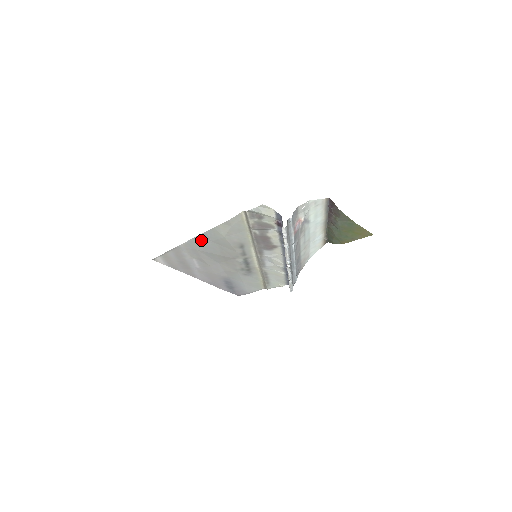
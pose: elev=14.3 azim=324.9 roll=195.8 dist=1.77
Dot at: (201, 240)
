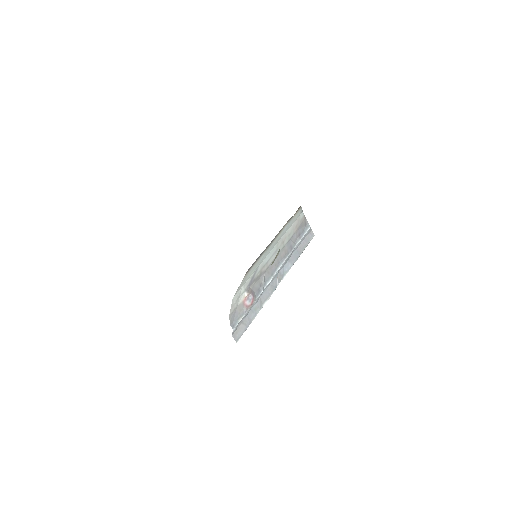
Dot at: occluded
